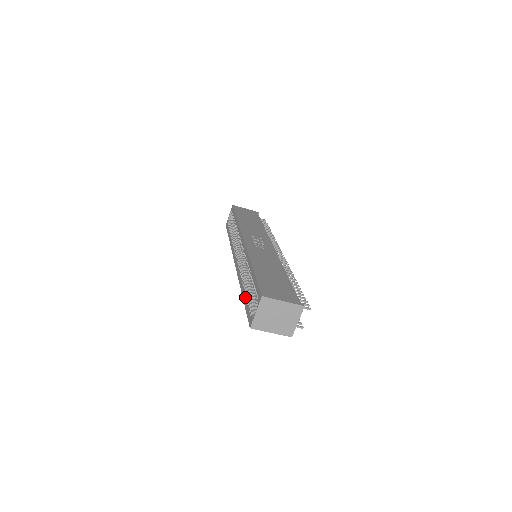
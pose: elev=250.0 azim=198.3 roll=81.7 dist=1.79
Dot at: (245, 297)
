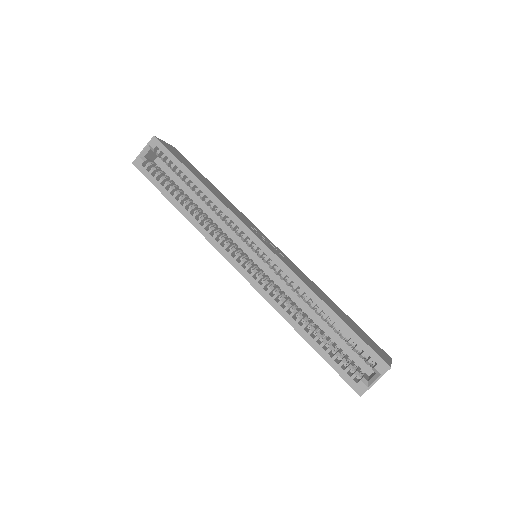
Dot at: (320, 346)
